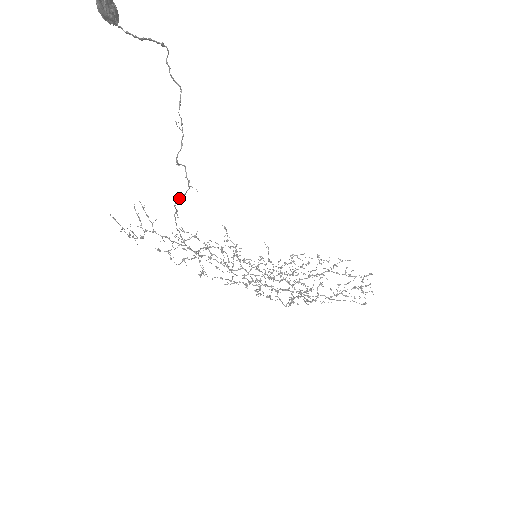
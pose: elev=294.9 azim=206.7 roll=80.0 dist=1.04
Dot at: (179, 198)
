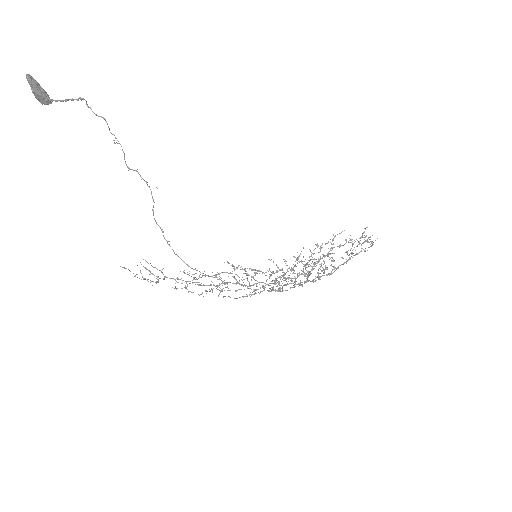
Dot at: (153, 210)
